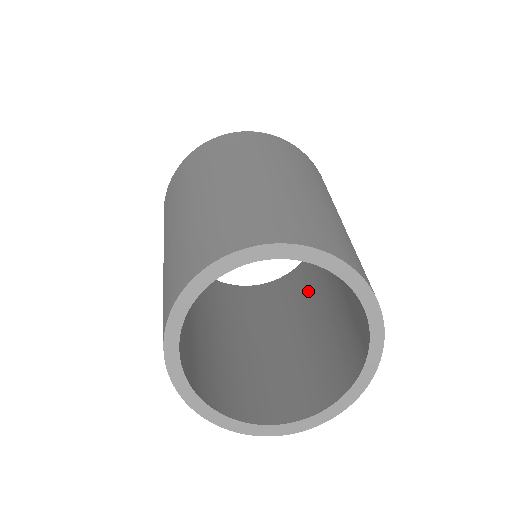
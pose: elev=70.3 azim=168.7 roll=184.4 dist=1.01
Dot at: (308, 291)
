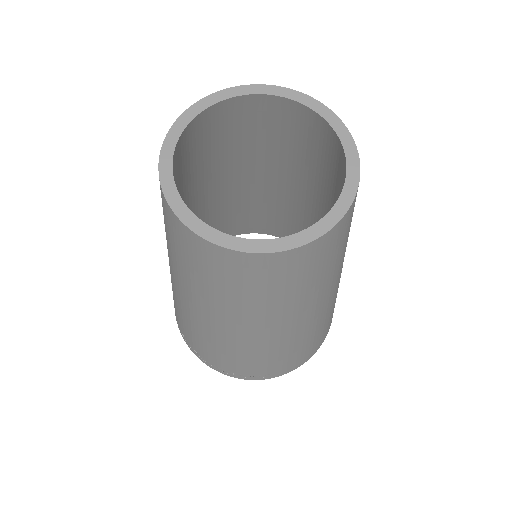
Dot at: occluded
